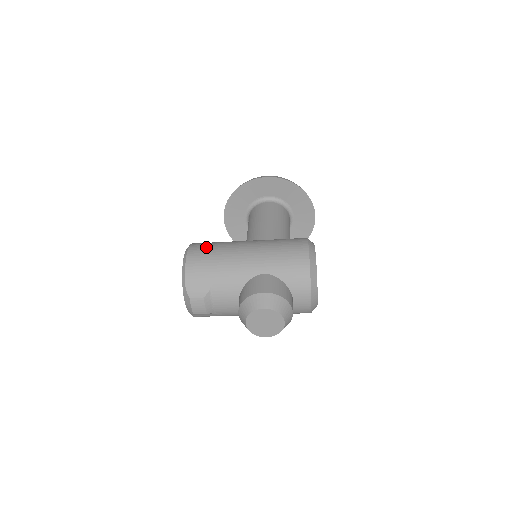
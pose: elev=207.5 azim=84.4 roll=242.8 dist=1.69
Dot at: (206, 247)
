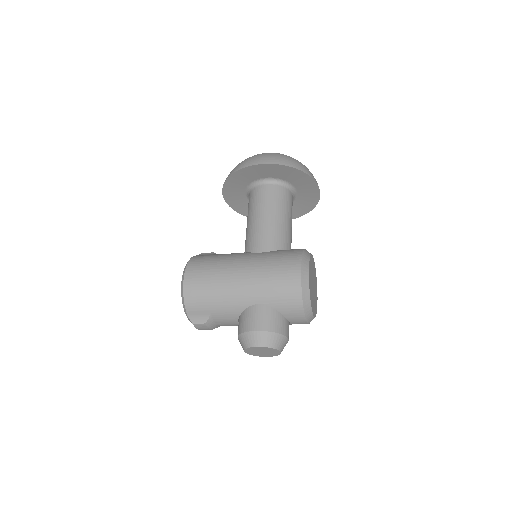
Dot at: (201, 272)
